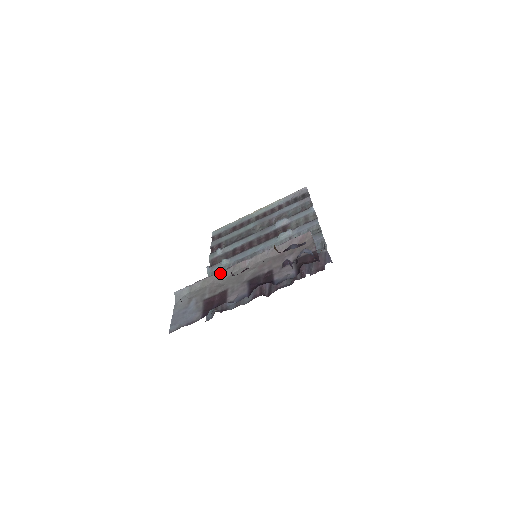
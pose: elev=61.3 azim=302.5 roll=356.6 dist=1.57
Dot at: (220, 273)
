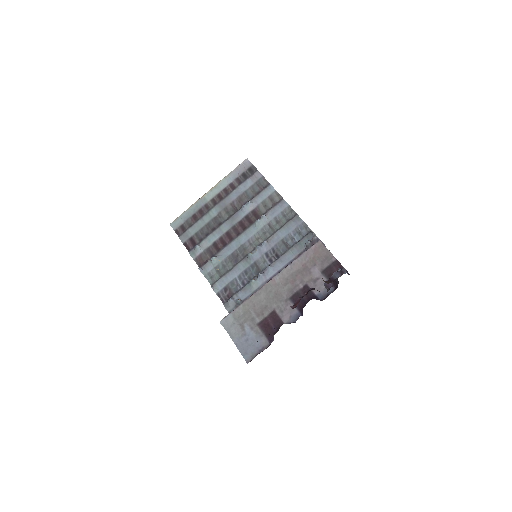
Dot at: (255, 295)
